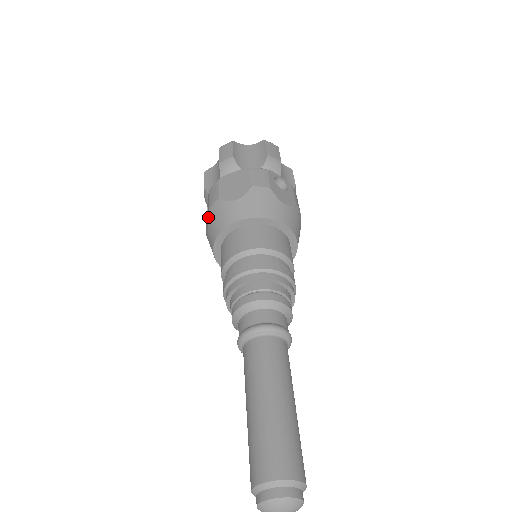
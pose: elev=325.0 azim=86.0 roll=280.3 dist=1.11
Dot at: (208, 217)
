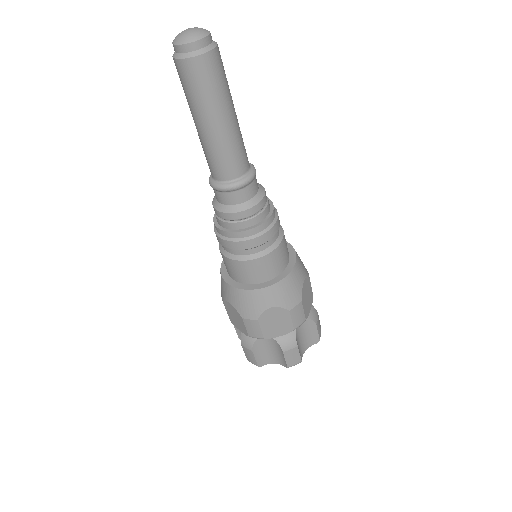
Dot at: occluded
